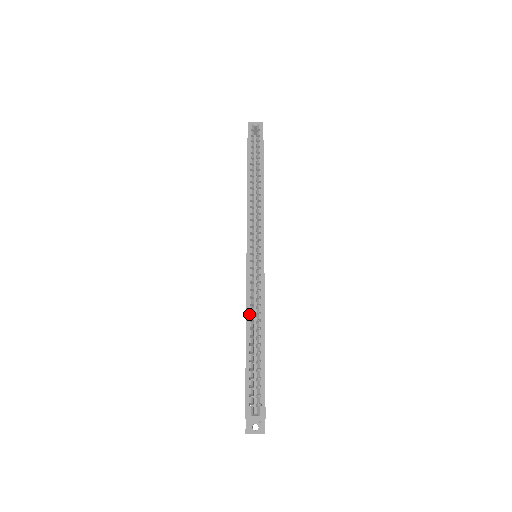
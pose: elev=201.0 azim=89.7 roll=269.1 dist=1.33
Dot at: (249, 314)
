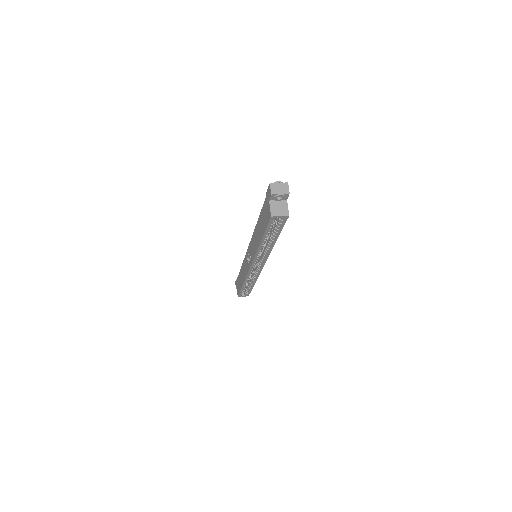
Dot at: (246, 281)
